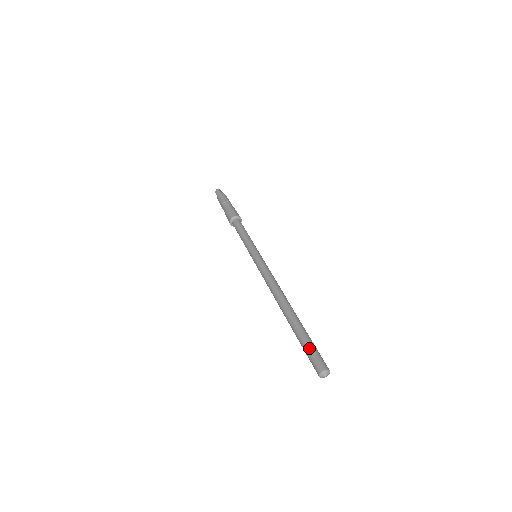
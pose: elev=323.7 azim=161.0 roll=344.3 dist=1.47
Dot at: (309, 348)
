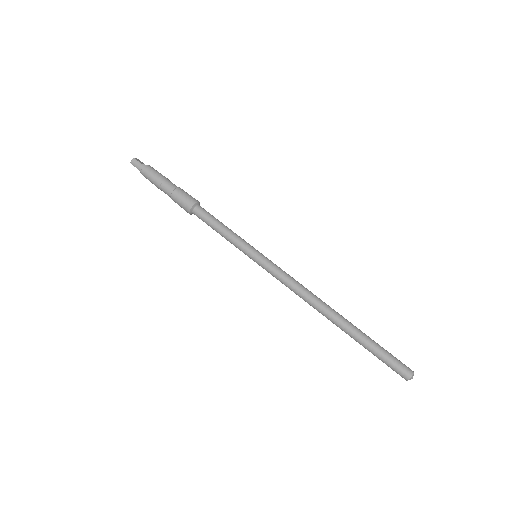
Dot at: (386, 357)
